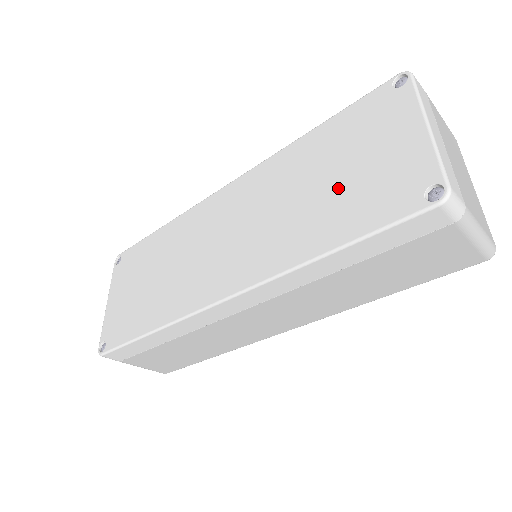
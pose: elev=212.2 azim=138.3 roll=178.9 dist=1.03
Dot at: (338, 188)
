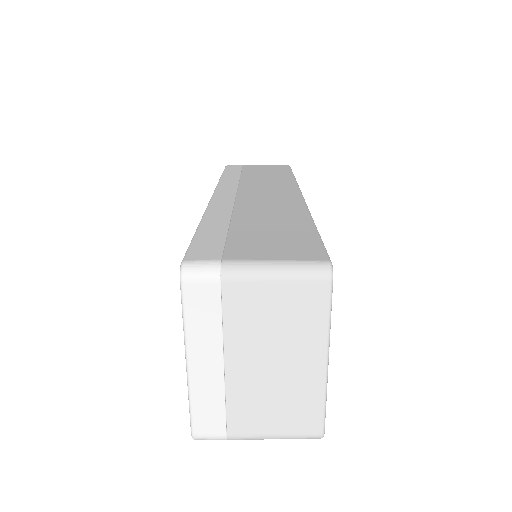
Dot at: occluded
